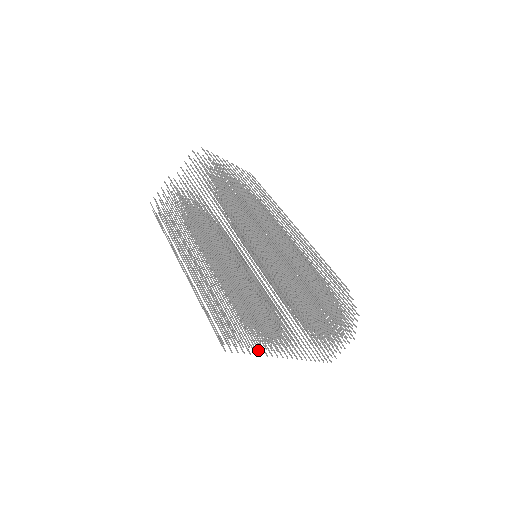
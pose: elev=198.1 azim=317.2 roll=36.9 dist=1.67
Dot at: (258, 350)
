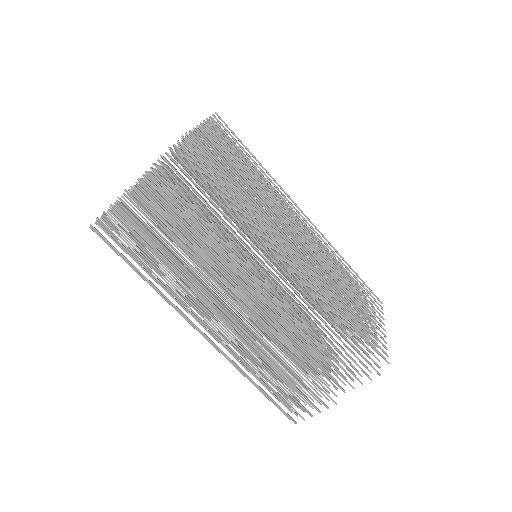
Dot at: occluded
